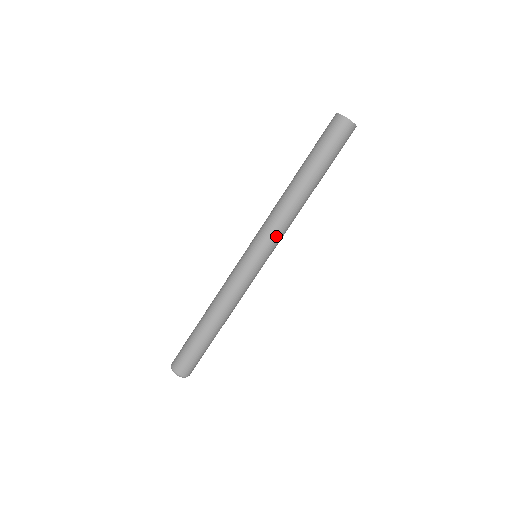
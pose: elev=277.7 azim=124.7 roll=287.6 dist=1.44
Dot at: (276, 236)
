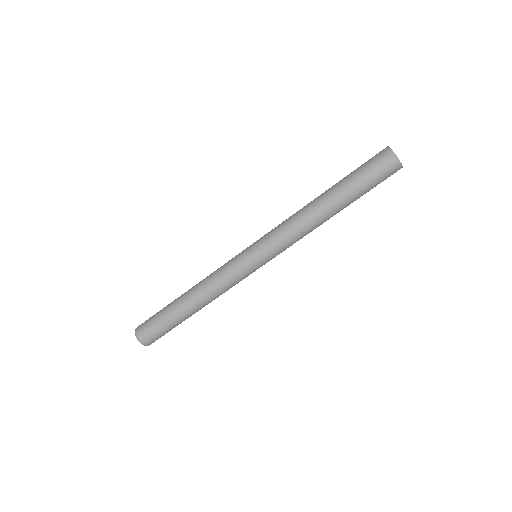
Dot at: (282, 244)
